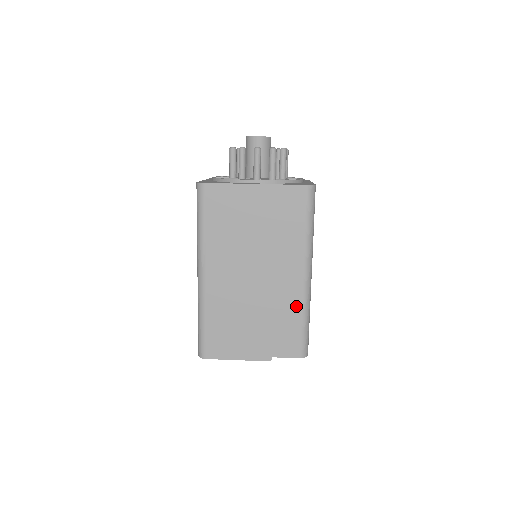
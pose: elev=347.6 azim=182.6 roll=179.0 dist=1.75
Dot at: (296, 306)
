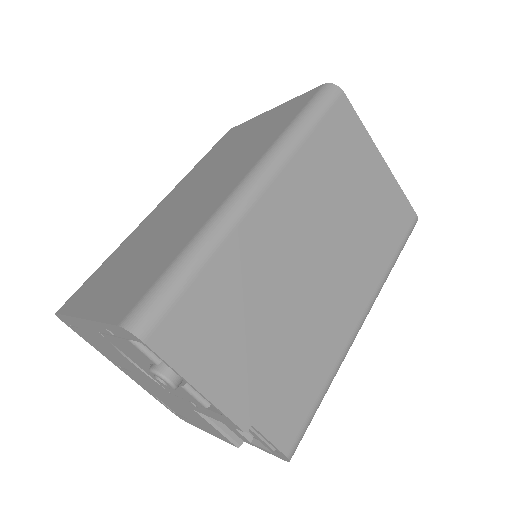
Dot at: (332, 356)
